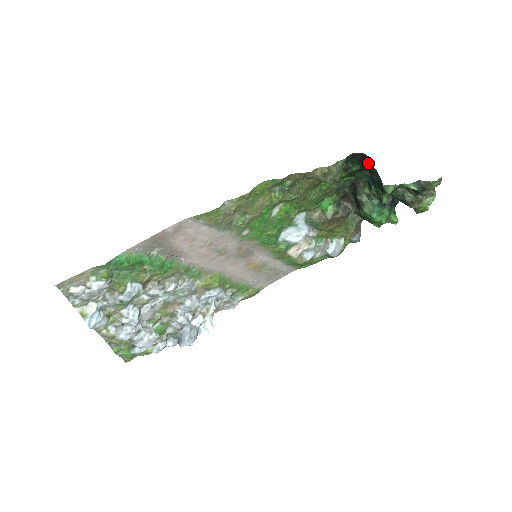
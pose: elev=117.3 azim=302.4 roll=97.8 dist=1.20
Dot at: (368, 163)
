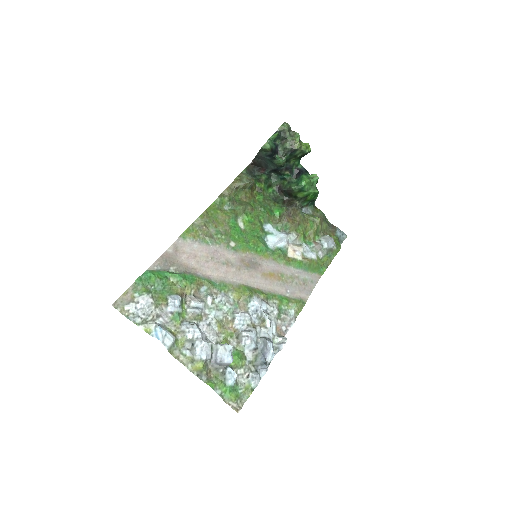
Dot at: (259, 162)
